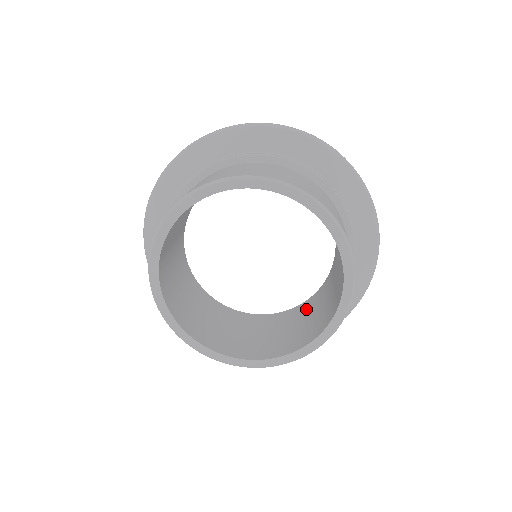
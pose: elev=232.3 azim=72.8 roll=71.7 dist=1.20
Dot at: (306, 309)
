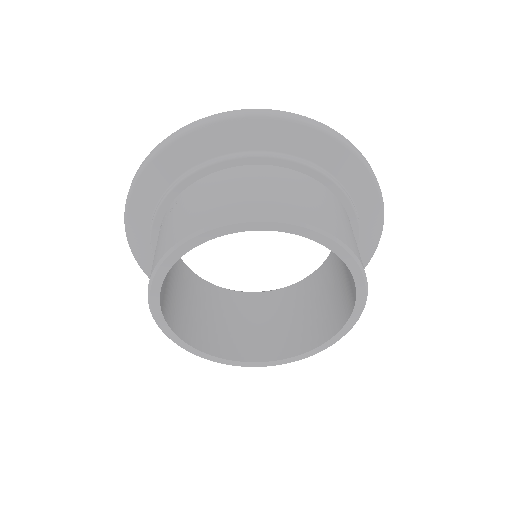
Dot at: (253, 306)
